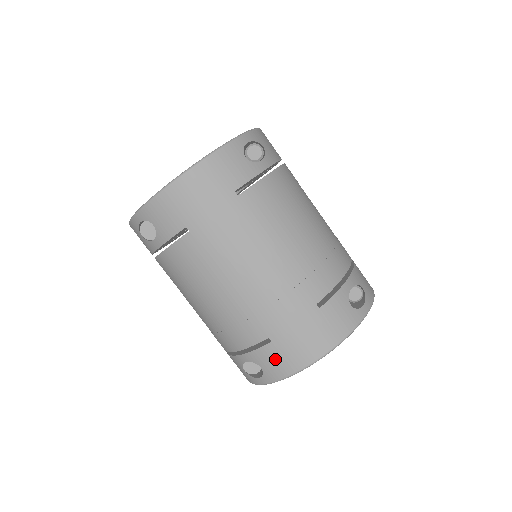
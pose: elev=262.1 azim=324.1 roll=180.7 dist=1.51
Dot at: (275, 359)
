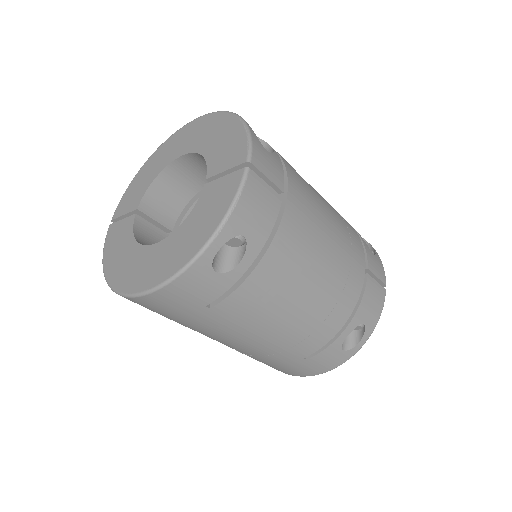
Dot at: occluded
